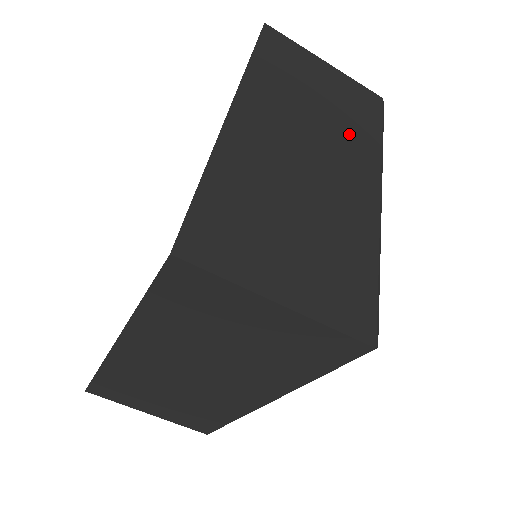
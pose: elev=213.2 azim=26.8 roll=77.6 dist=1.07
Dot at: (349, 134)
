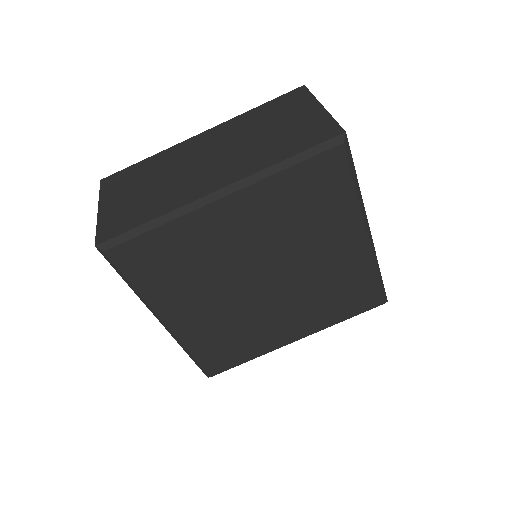
Dot at: occluded
